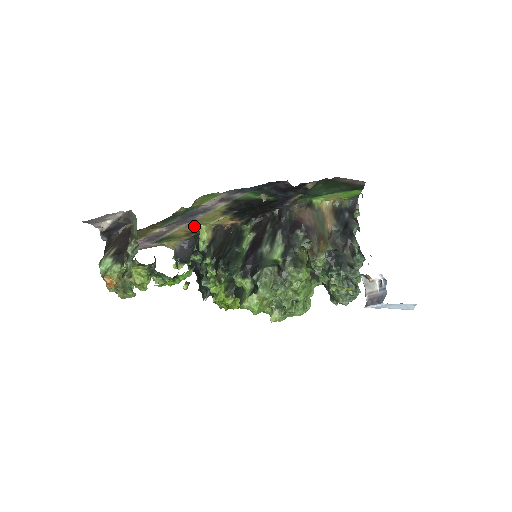
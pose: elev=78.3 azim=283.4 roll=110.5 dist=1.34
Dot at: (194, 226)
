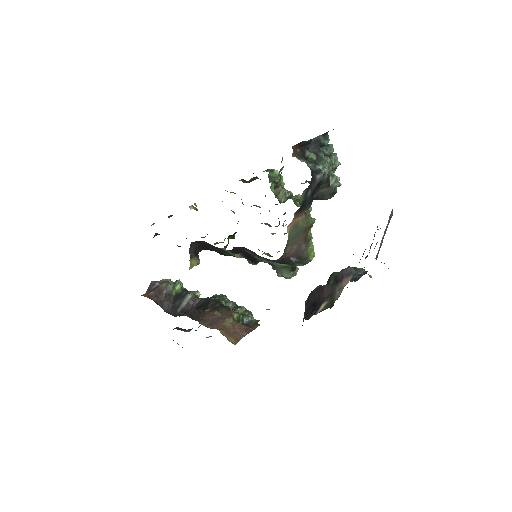
Dot at: occluded
